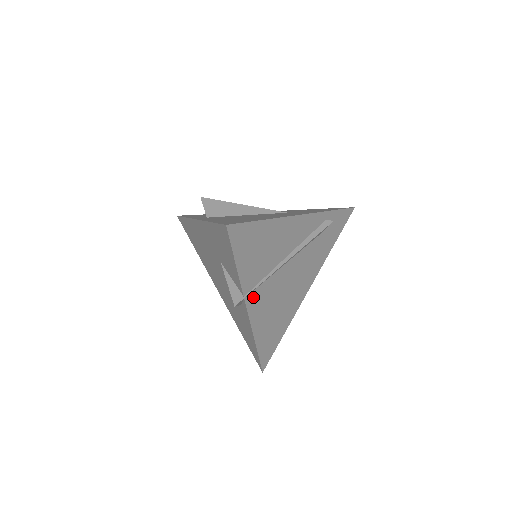
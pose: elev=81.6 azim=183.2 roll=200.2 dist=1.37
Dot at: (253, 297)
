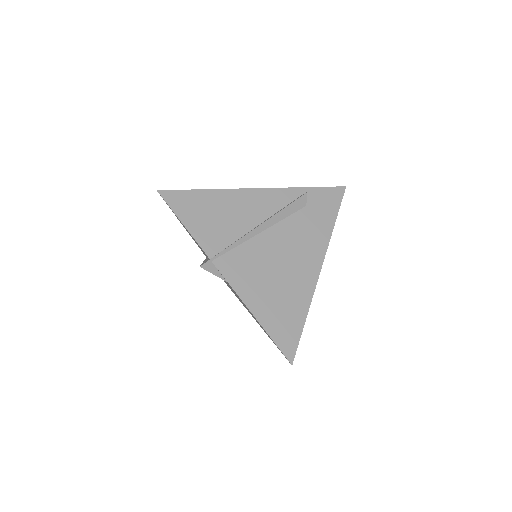
Dot at: (225, 262)
